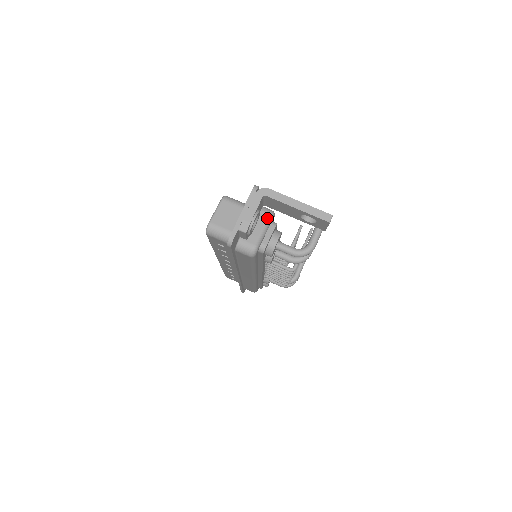
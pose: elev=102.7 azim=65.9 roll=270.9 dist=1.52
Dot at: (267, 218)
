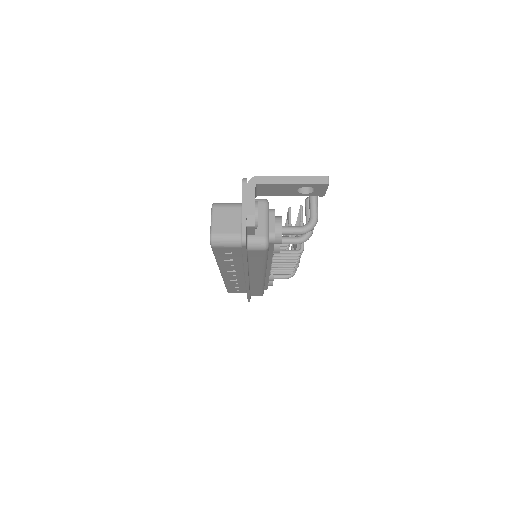
Dot at: (264, 207)
